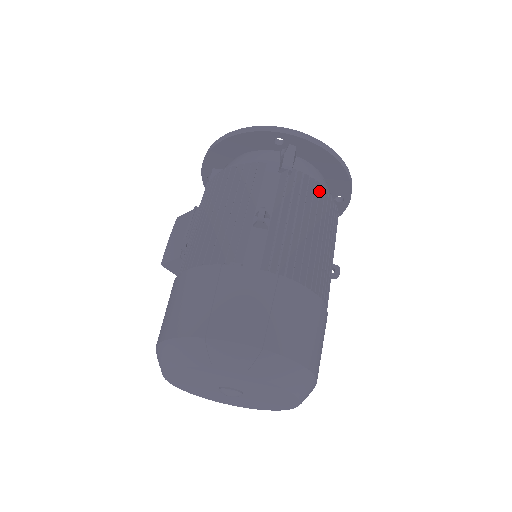
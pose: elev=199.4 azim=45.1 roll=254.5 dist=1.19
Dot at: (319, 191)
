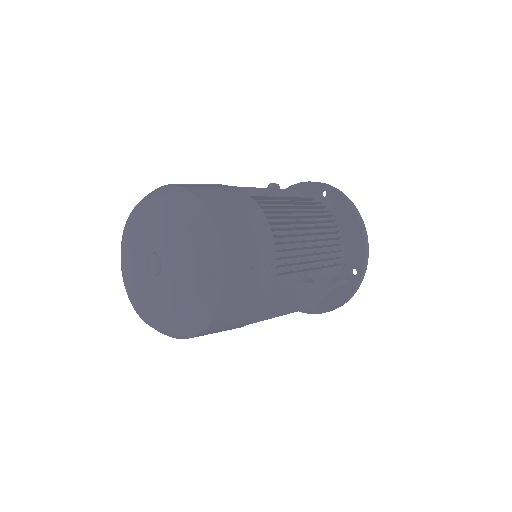
Dot at: occluded
